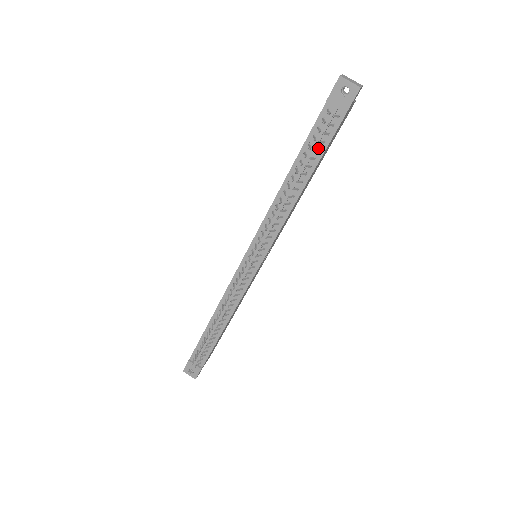
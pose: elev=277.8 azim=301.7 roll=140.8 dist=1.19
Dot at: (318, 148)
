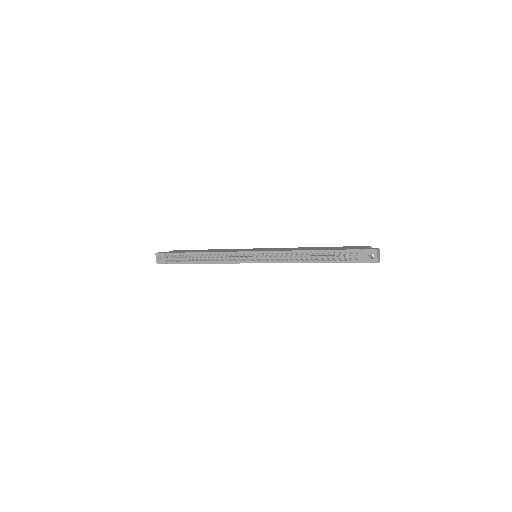
Dot at: (336, 259)
